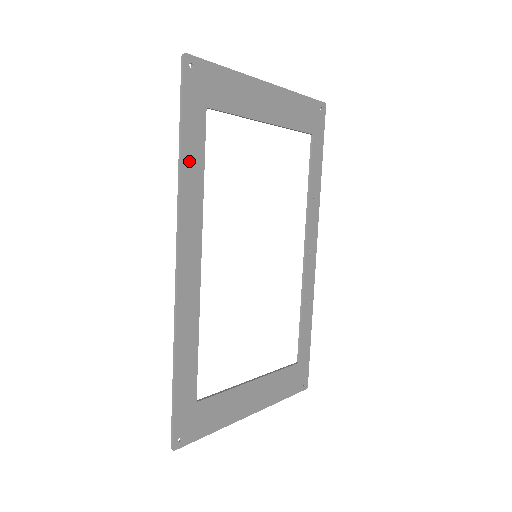
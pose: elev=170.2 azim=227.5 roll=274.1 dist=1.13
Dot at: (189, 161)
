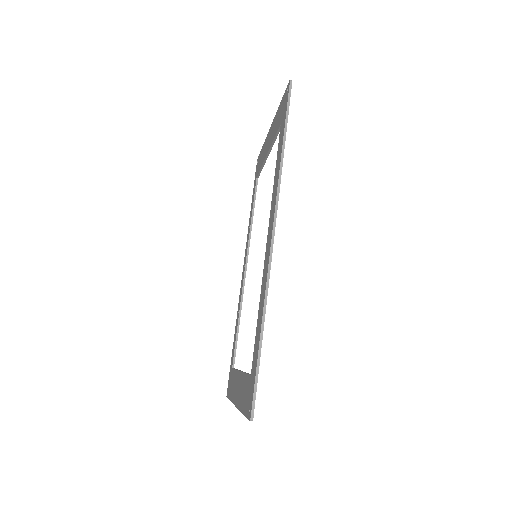
Dot at: occluded
